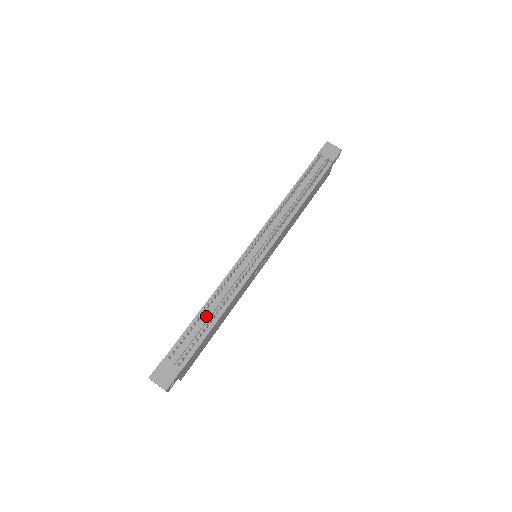
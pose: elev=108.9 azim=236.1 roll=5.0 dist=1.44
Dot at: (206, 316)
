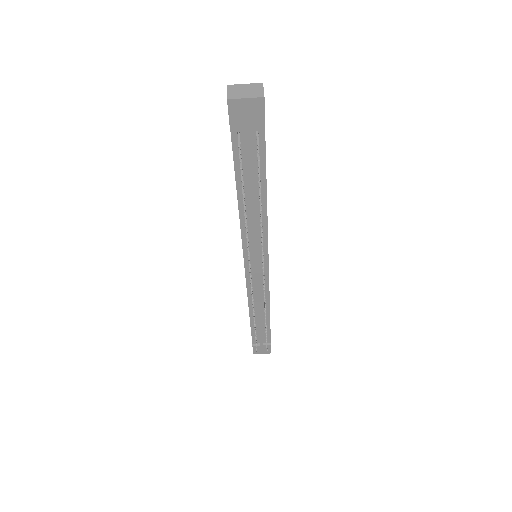
Dot at: (259, 321)
